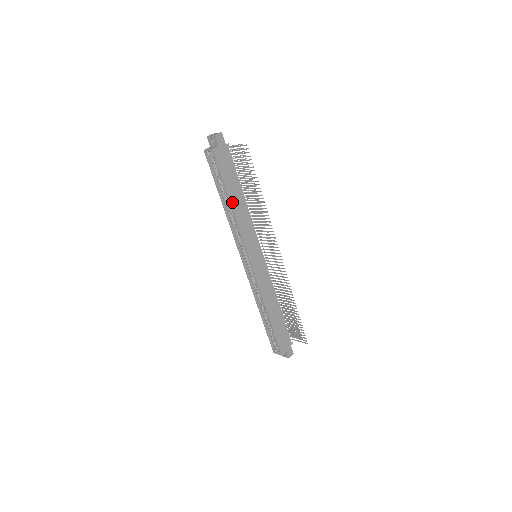
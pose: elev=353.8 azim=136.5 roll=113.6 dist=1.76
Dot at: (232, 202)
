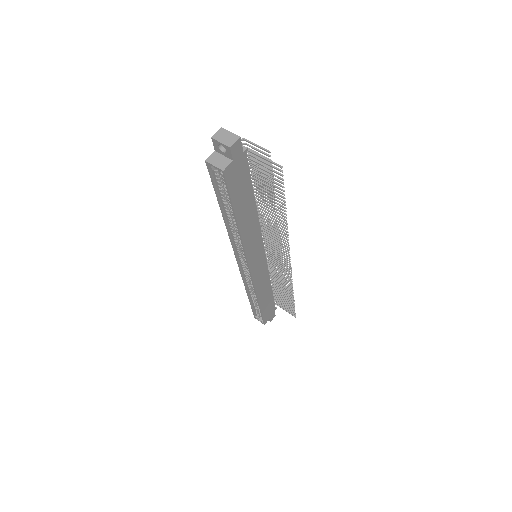
Dot at: (240, 222)
